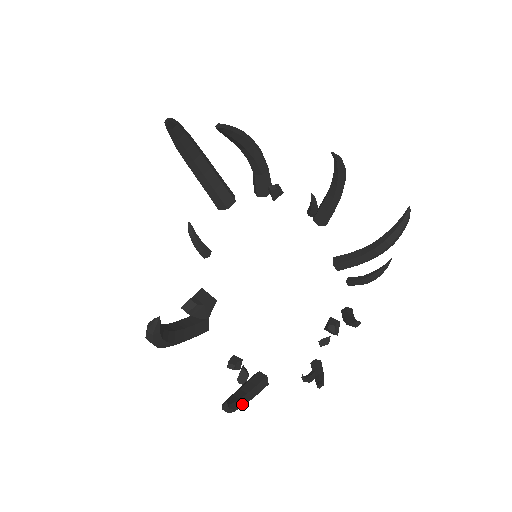
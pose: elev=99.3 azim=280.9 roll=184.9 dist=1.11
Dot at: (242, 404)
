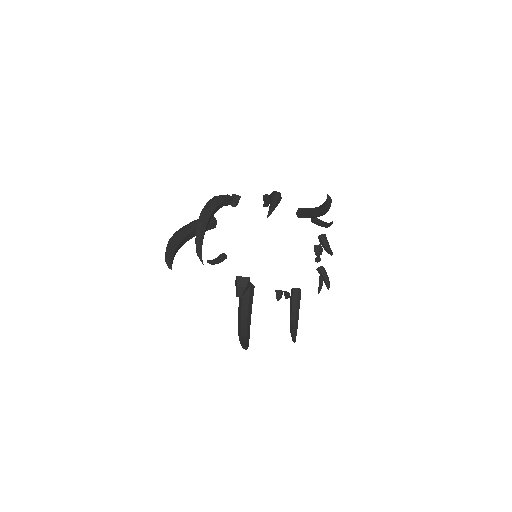
Dot at: occluded
